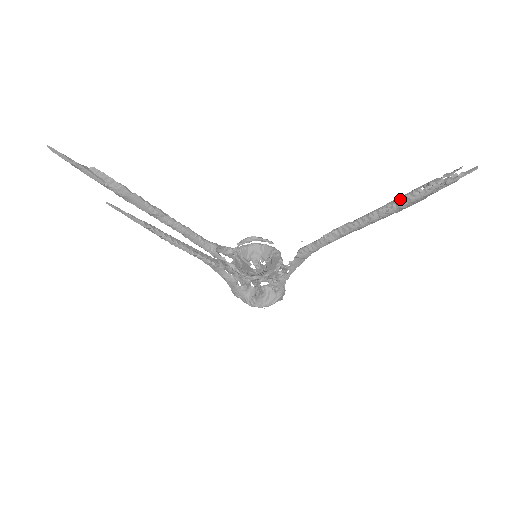
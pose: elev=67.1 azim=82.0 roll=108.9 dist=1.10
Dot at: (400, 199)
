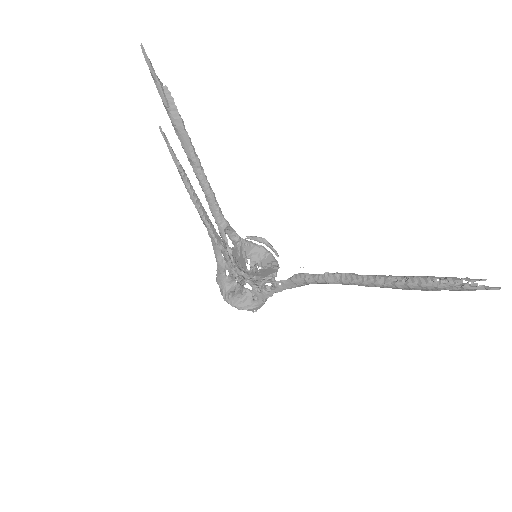
Dot at: (412, 278)
